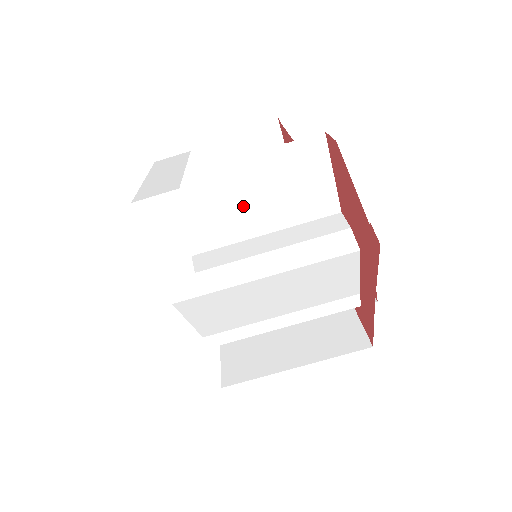
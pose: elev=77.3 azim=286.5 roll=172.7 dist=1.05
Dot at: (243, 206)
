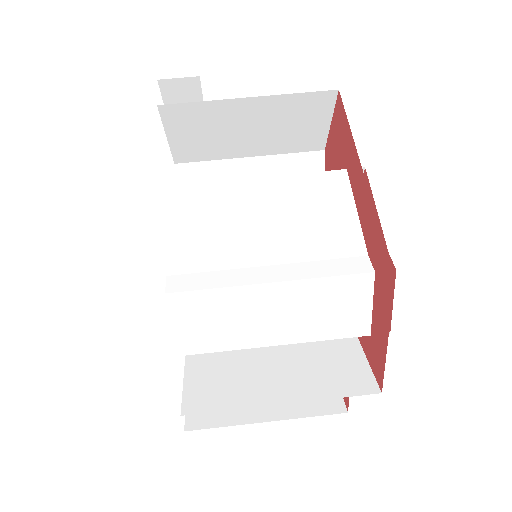
Dot at: occluded
